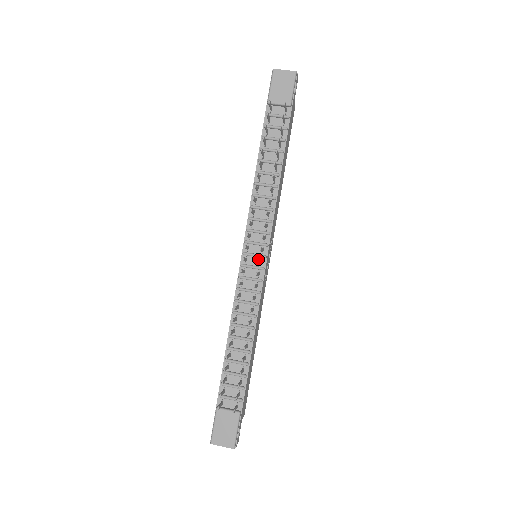
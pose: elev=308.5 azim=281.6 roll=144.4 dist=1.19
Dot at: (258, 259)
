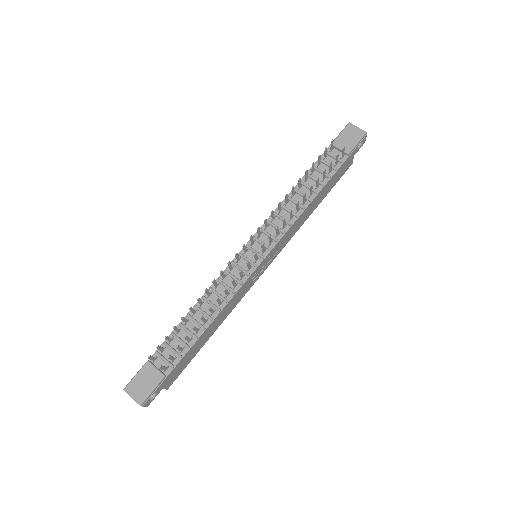
Dot at: occluded
